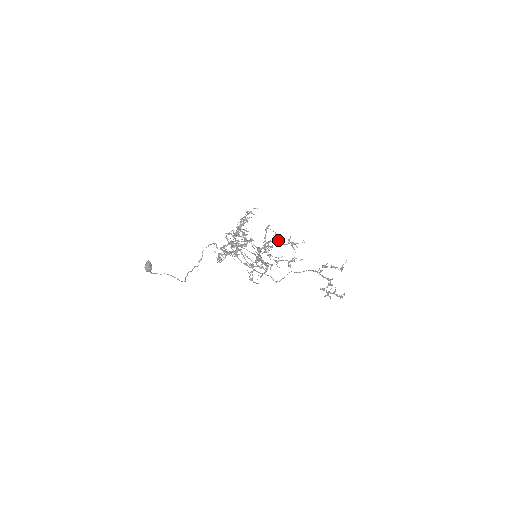
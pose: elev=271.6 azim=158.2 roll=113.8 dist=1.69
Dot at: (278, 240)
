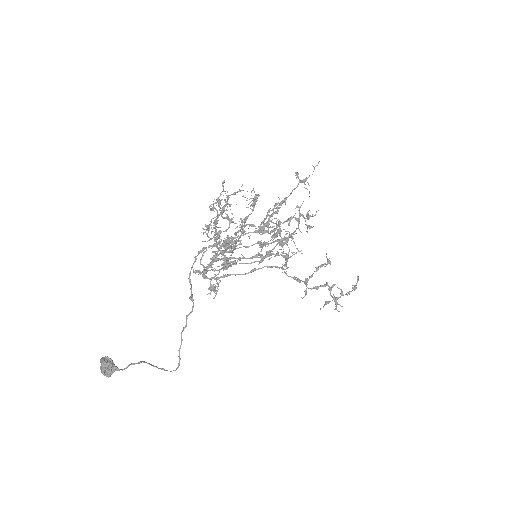
Dot at: (277, 203)
